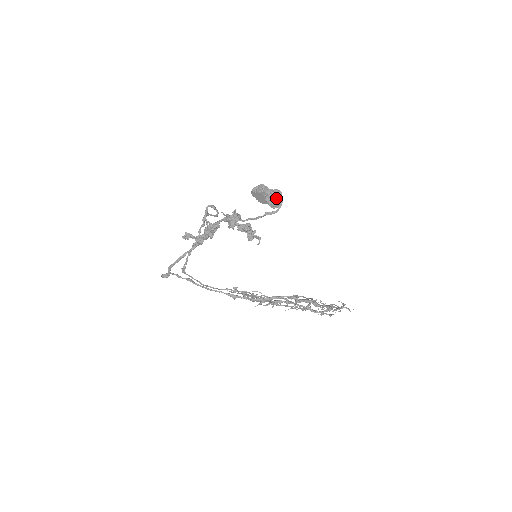
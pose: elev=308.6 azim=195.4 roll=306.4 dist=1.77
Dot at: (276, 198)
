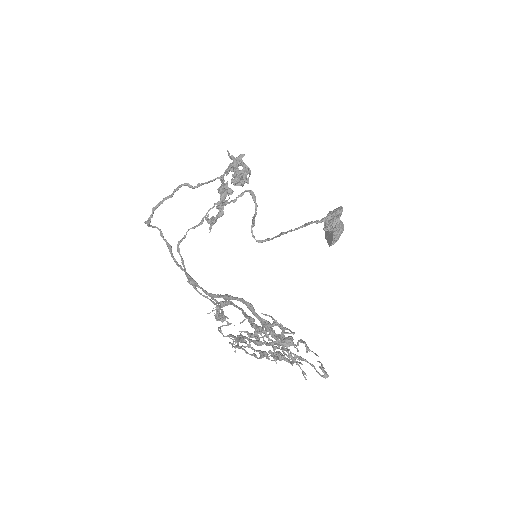
Dot at: (334, 217)
